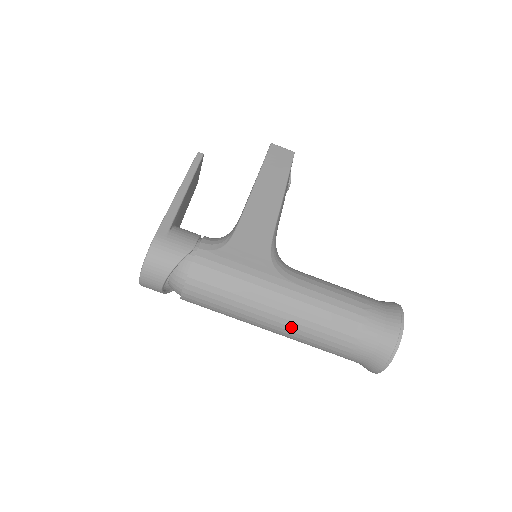
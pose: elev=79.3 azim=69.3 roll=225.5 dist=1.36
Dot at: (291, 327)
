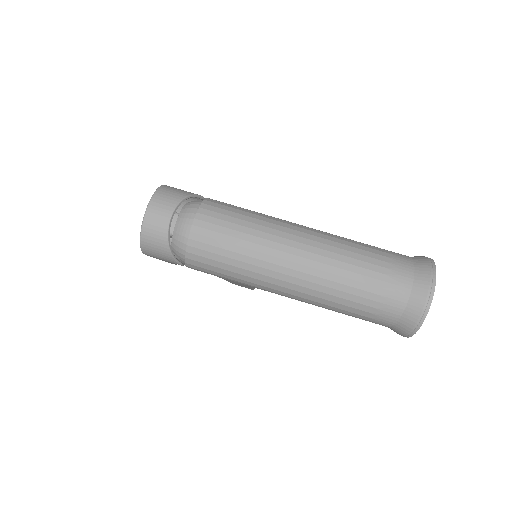
Dot at: (318, 248)
